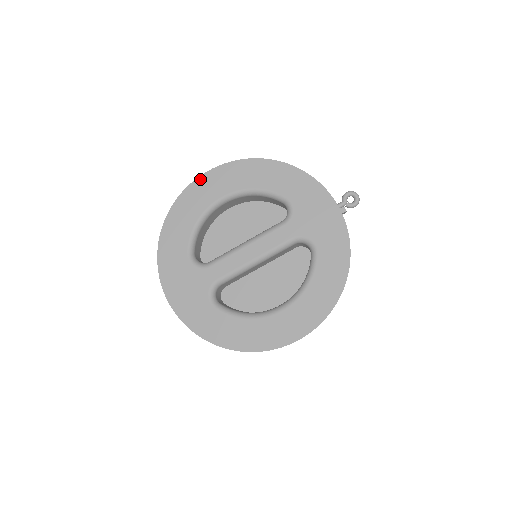
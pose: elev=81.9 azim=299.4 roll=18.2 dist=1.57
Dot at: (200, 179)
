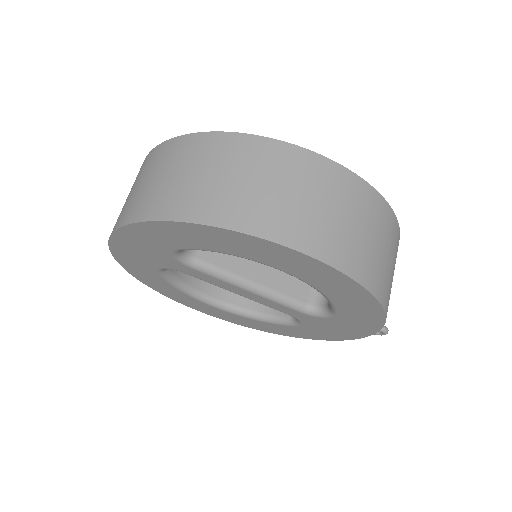
Dot at: (292, 252)
